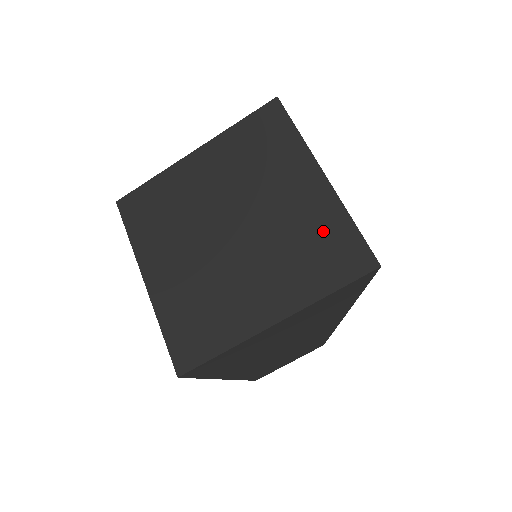
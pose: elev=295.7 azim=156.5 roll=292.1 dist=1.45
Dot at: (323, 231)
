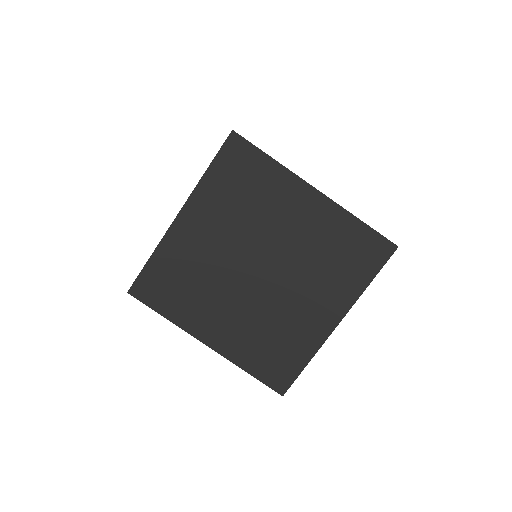
Dot at: (340, 239)
